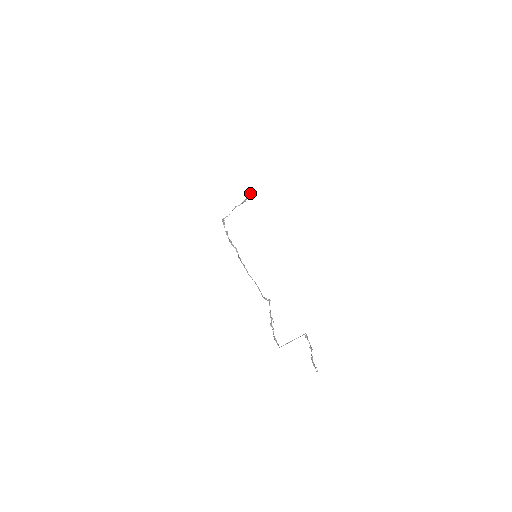
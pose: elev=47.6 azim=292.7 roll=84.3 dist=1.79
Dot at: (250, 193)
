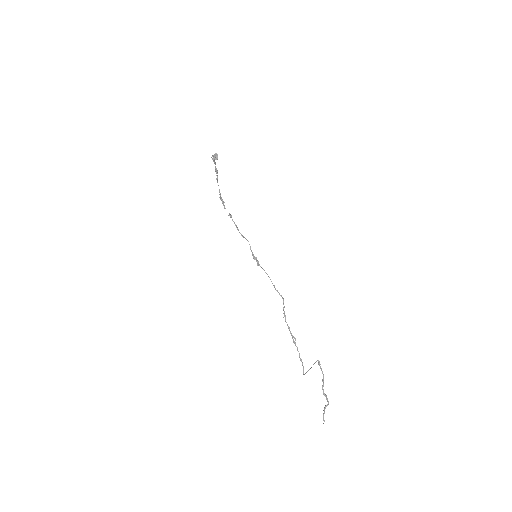
Dot at: (213, 160)
